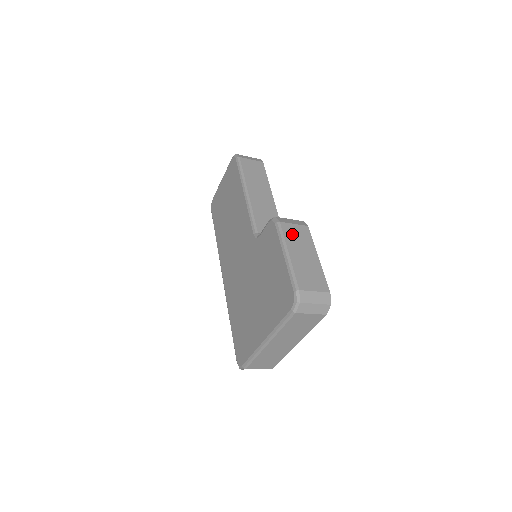
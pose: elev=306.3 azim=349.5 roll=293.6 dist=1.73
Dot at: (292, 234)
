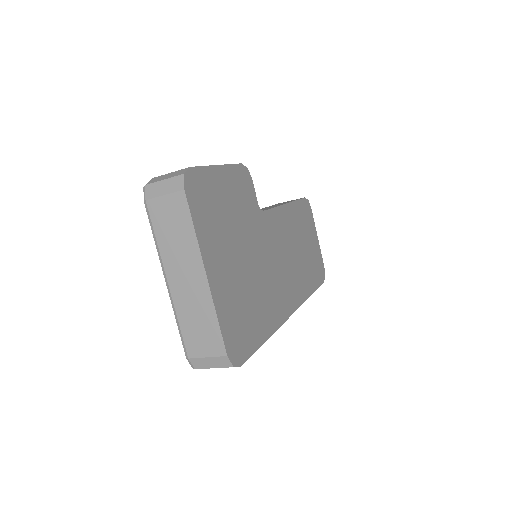
Dot at: occluded
